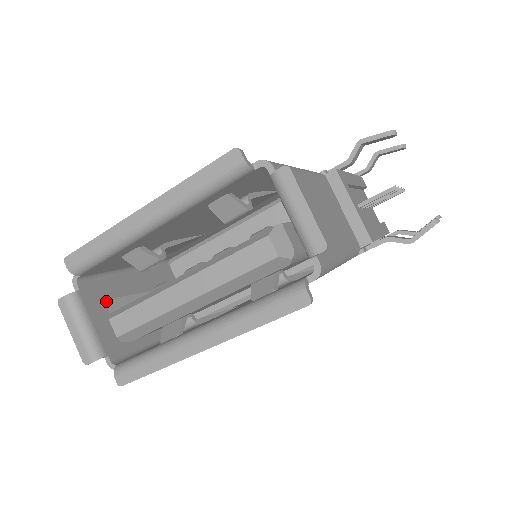
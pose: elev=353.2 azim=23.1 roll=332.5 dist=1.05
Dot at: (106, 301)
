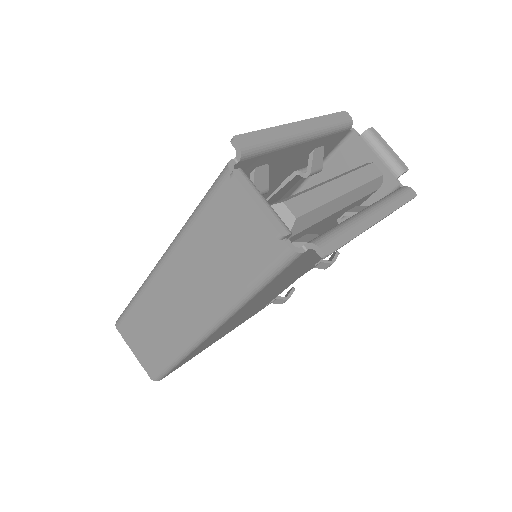
Dot at: (237, 209)
